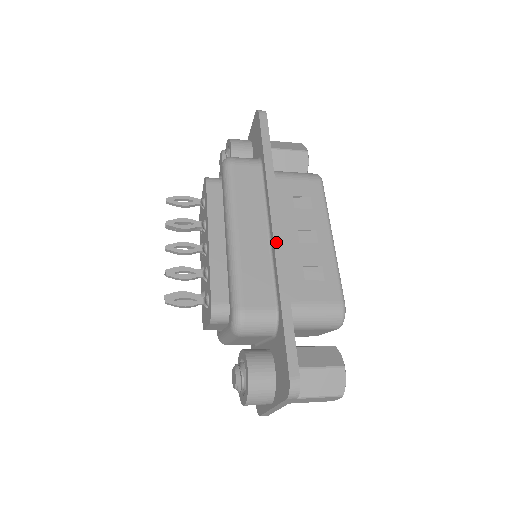
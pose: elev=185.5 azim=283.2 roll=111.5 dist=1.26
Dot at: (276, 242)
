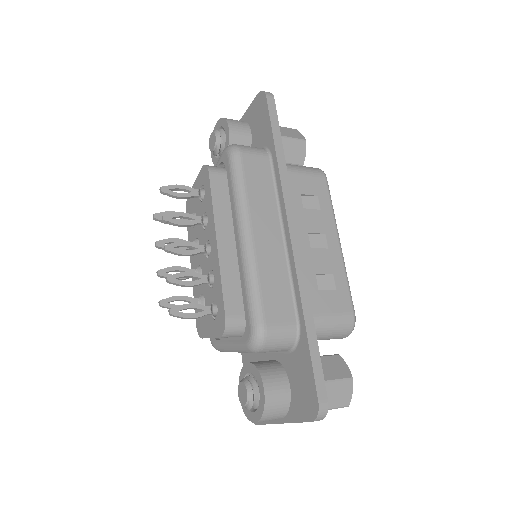
Dot at: (295, 250)
